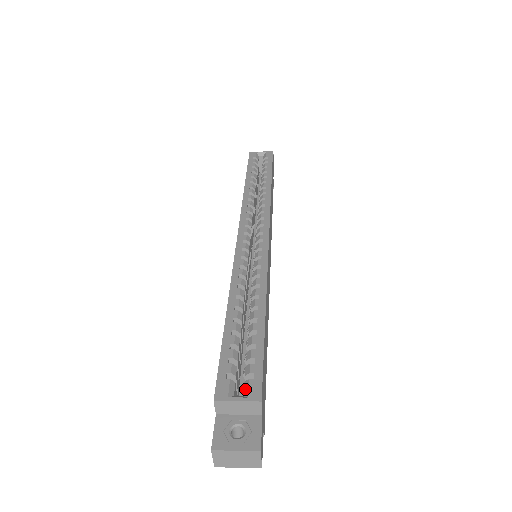
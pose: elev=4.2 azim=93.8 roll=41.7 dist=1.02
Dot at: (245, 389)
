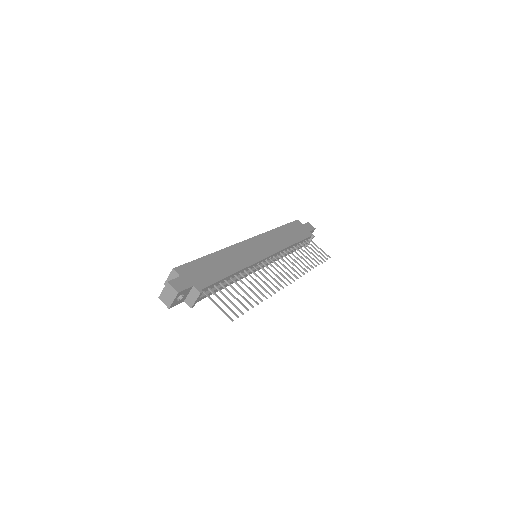
Dot at: occluded
